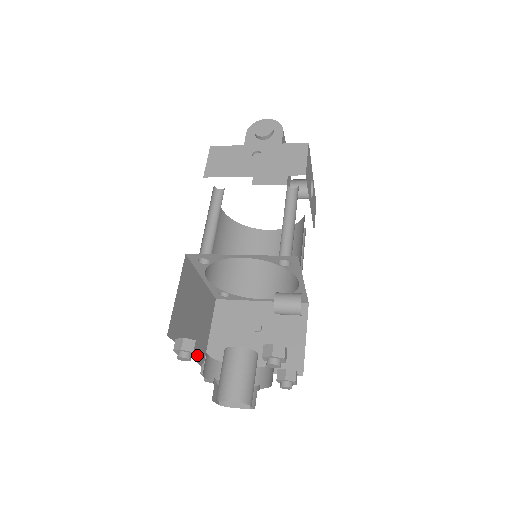
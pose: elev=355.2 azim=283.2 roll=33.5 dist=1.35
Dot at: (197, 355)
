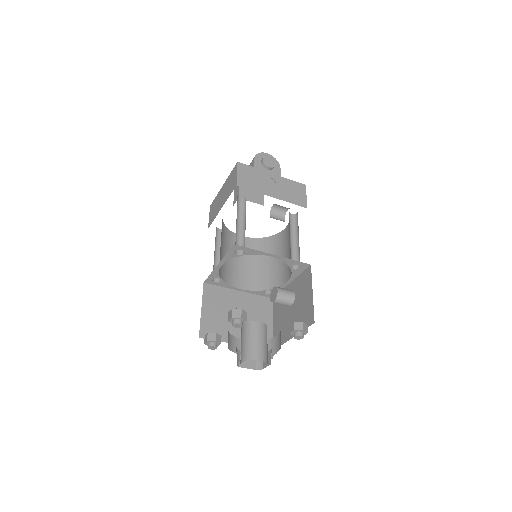
Dot at: occluded
